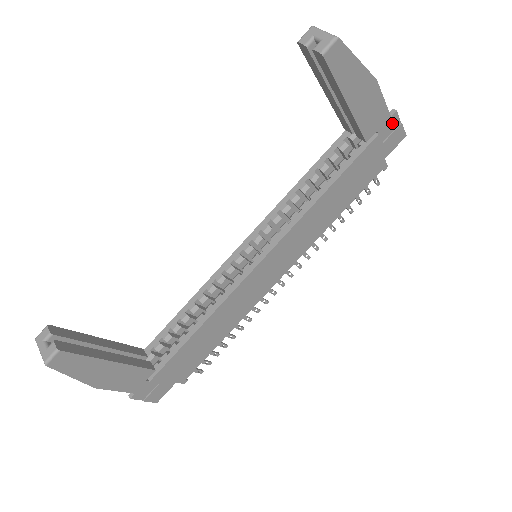
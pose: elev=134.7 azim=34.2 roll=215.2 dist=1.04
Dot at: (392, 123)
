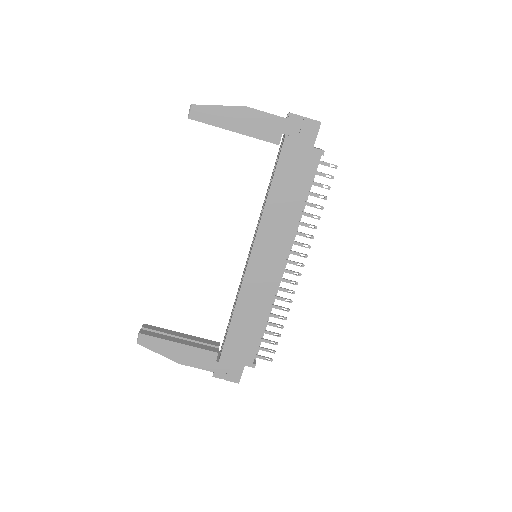
Dot at: (294, 122)
